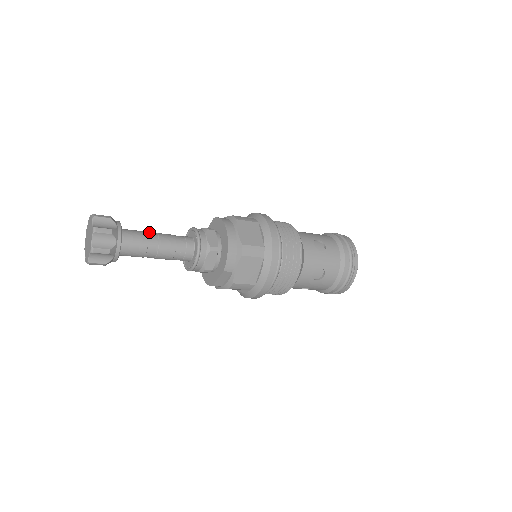
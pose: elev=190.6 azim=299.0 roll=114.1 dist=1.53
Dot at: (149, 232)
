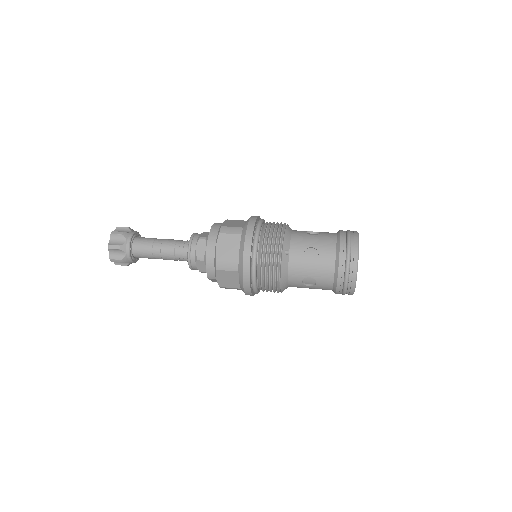
Dot at: (157, 240)
